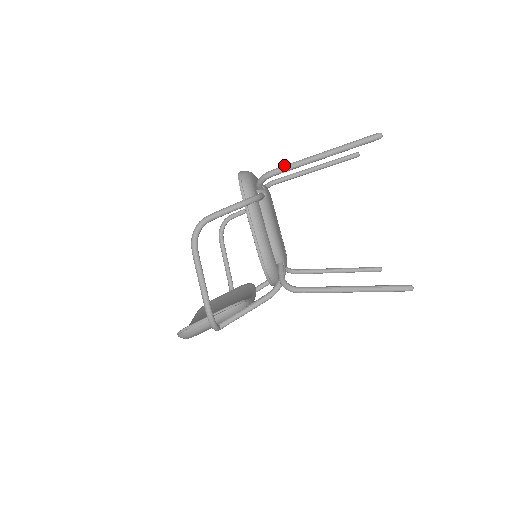
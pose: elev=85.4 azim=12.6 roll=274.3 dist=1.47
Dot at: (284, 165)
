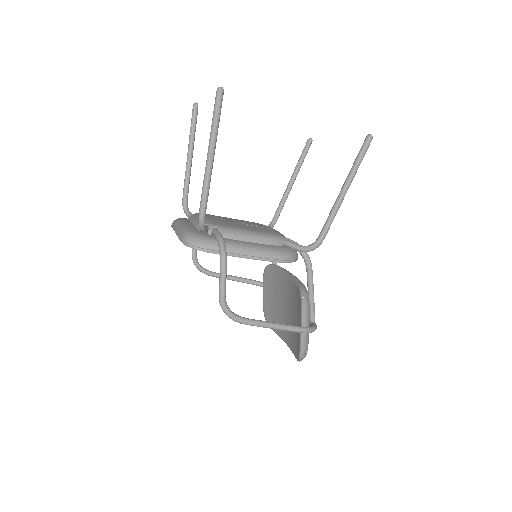
Dot at: (201, 198)
